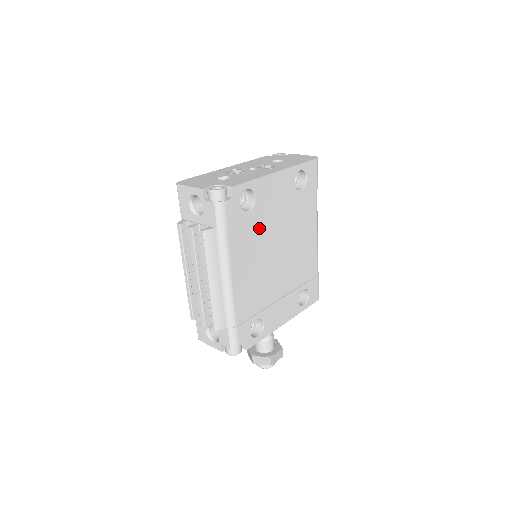
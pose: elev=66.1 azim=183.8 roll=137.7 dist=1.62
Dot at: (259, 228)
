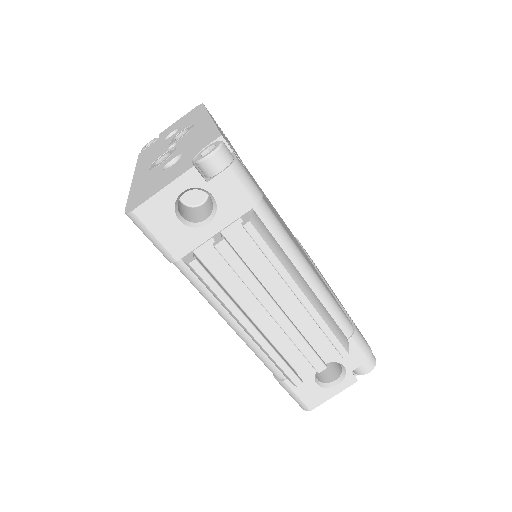
Dot at: occluded
